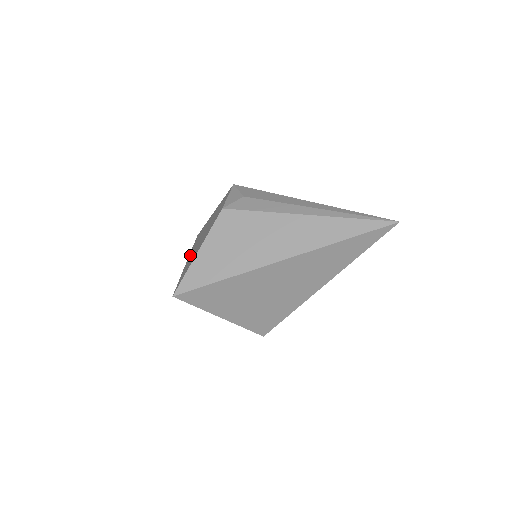
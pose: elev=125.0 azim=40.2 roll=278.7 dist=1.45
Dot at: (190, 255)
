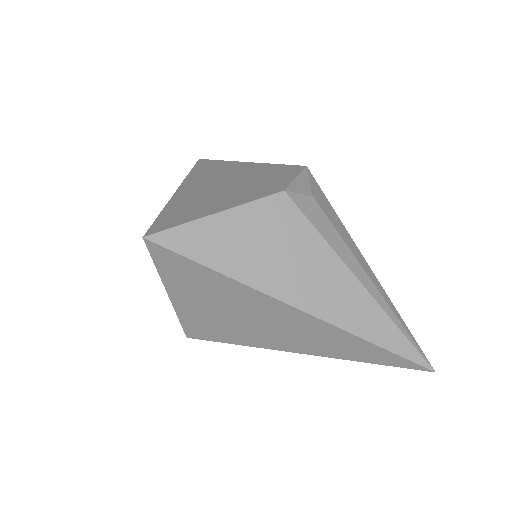
Dot at: (188, 187)
